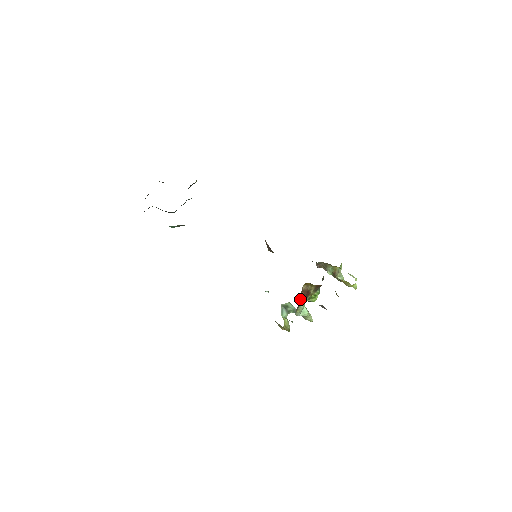
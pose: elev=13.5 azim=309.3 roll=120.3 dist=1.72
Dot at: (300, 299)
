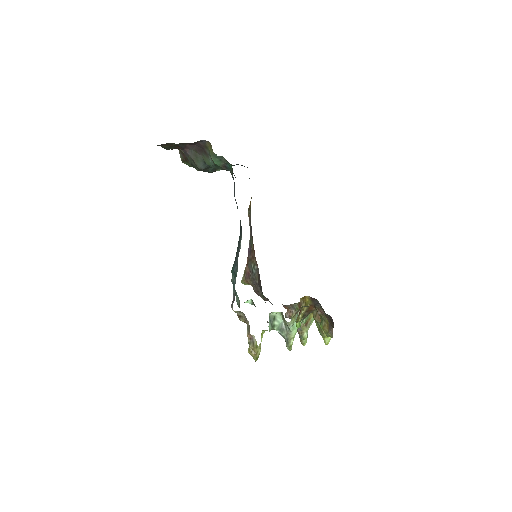
Dot at: (296, 309)
